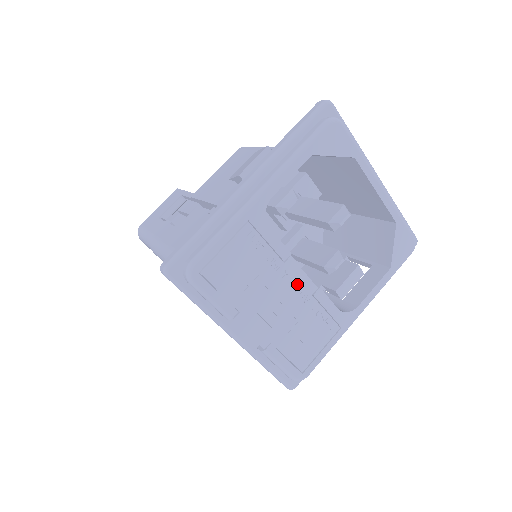
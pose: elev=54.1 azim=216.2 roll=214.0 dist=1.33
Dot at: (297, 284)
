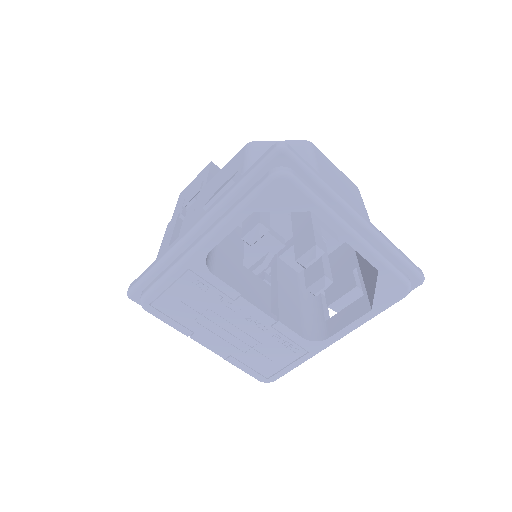
Dot at: (251, 317)
